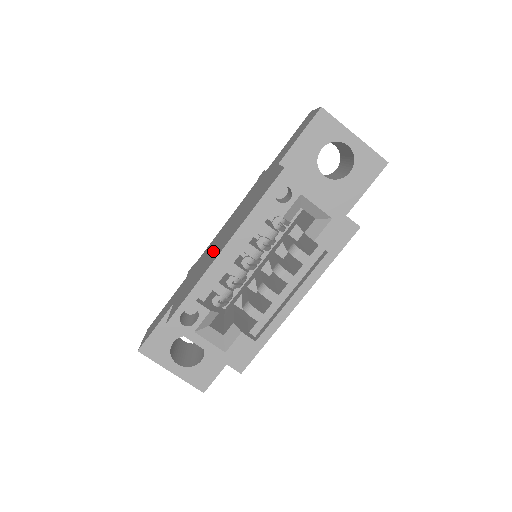
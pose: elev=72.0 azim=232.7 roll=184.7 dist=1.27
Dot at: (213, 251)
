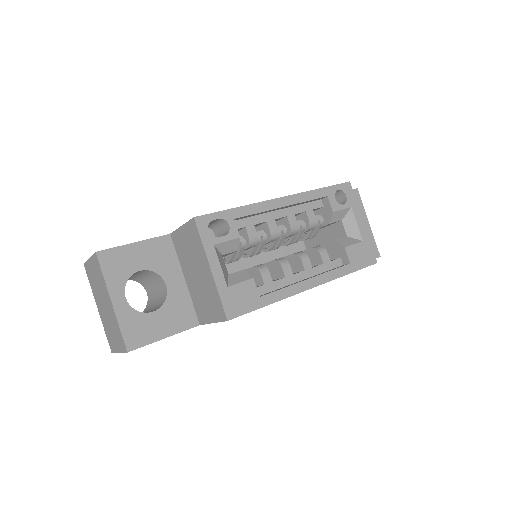
Dot at: occluded
